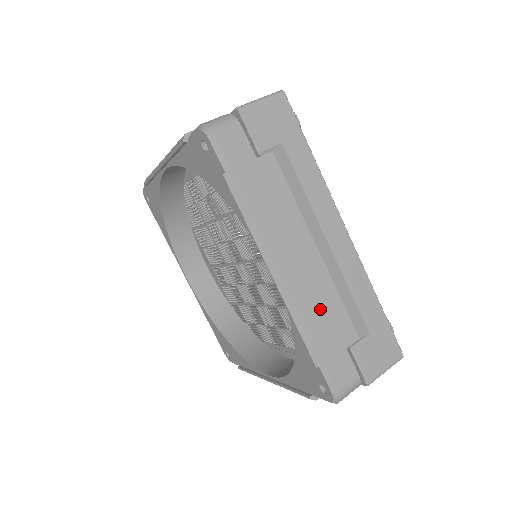
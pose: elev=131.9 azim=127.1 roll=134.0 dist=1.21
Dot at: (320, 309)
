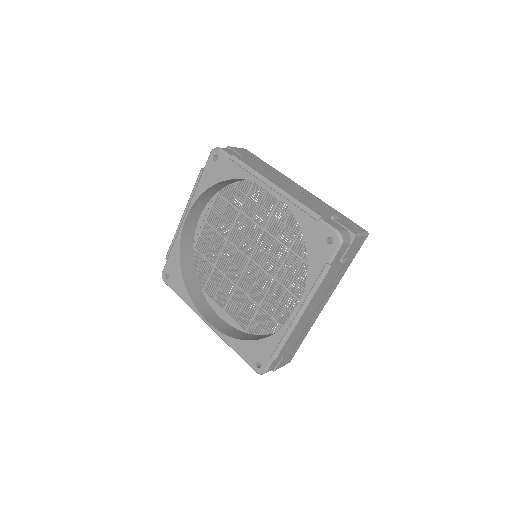
Dot at: (305, 200)
